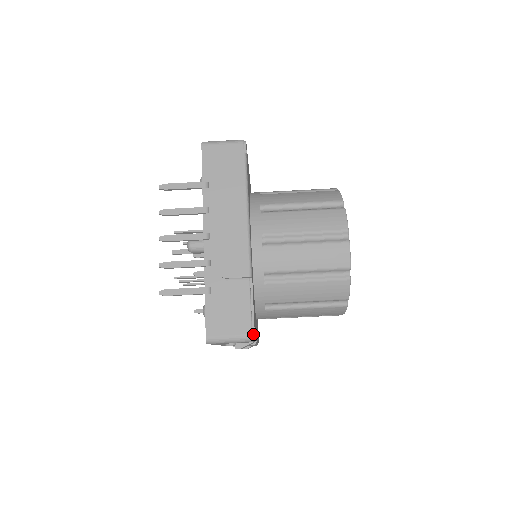
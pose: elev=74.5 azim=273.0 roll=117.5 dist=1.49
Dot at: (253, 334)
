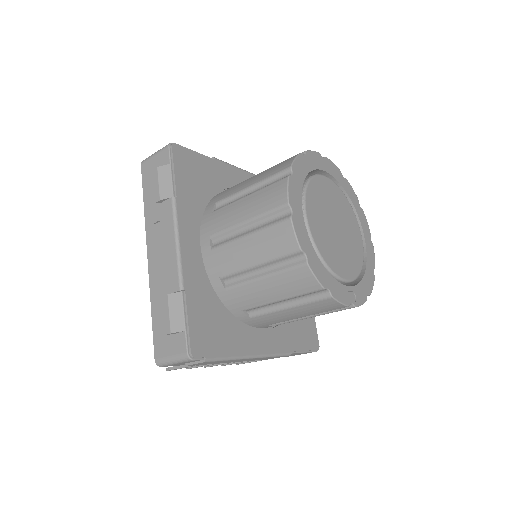
Dot at: (317, 350)
